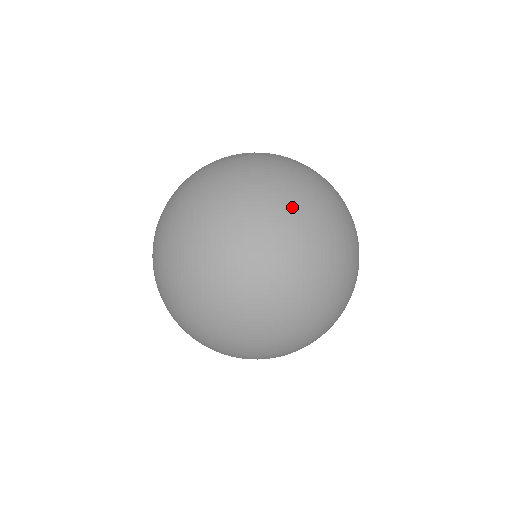
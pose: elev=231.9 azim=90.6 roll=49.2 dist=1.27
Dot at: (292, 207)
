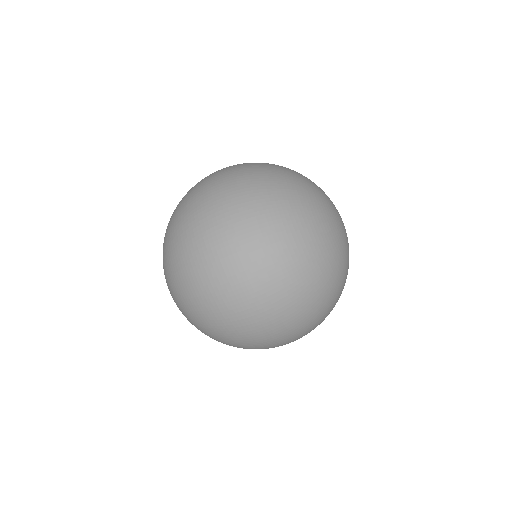
Dot at: (247, 204)
